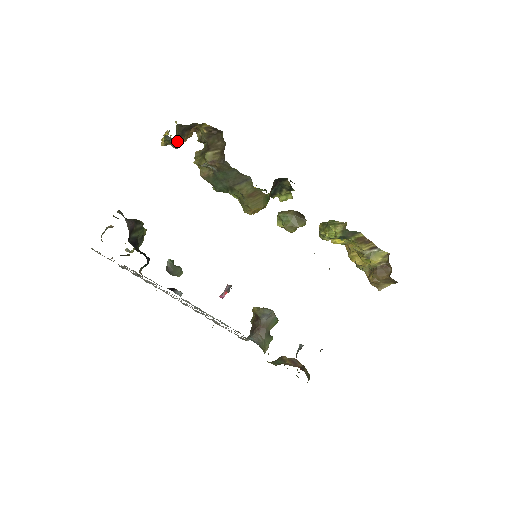
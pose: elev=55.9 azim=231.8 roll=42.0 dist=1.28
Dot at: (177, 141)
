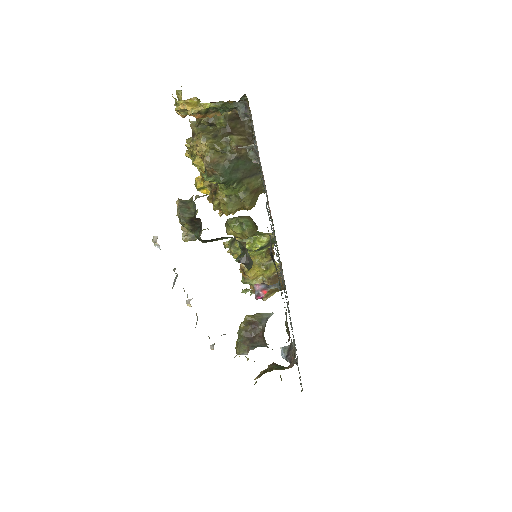
Dot at: occluded
